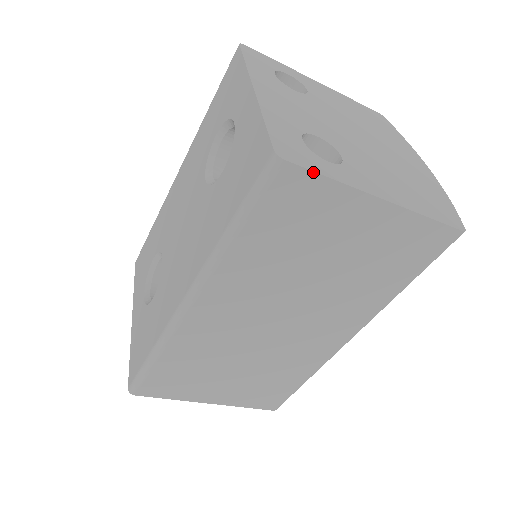
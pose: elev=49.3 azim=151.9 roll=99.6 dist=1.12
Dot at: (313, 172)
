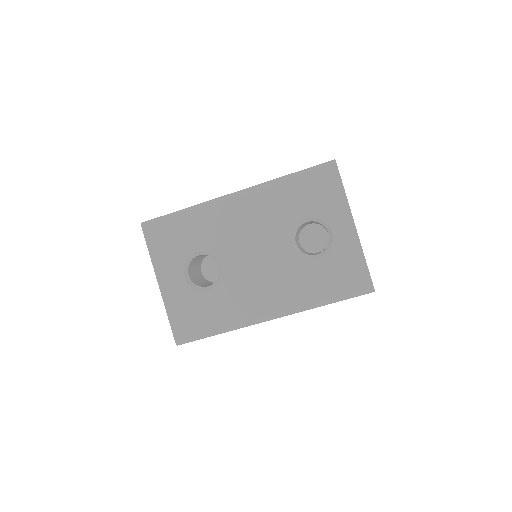
Dot at: occluded
